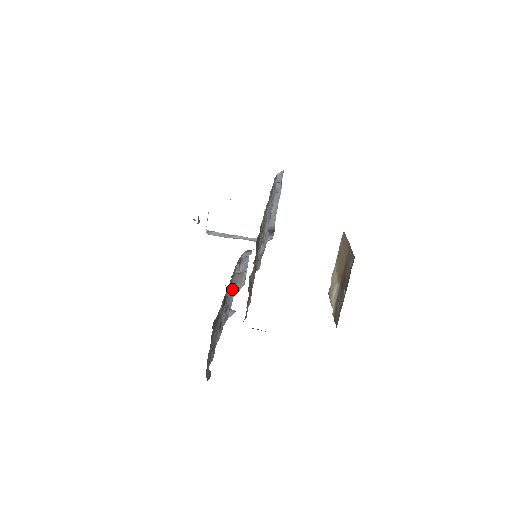
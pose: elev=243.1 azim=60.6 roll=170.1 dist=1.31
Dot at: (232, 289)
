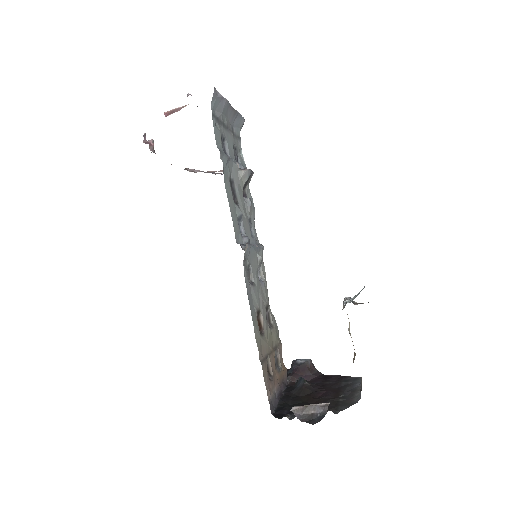
Dot at: occluded
